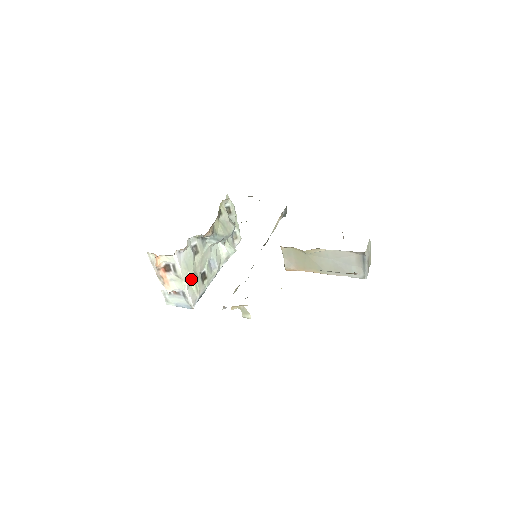
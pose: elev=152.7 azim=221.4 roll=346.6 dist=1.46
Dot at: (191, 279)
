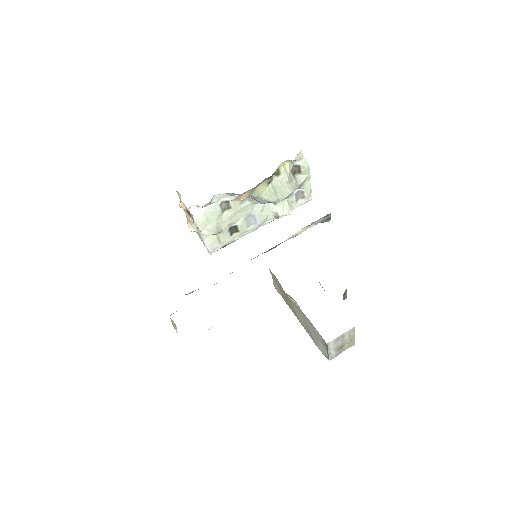
Dot at: (210, 232)
